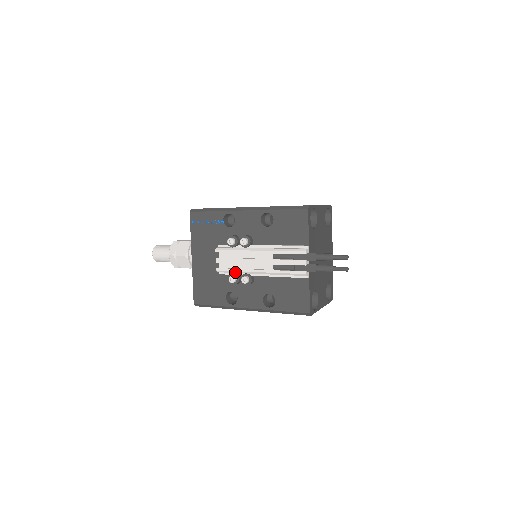
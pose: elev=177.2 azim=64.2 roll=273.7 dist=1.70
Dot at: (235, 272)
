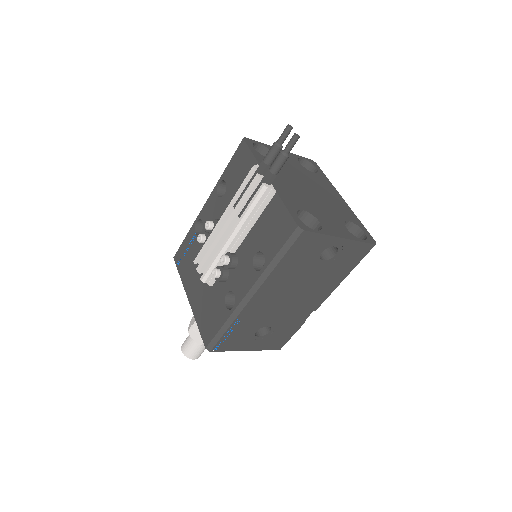
Dot at: (215, 264)
